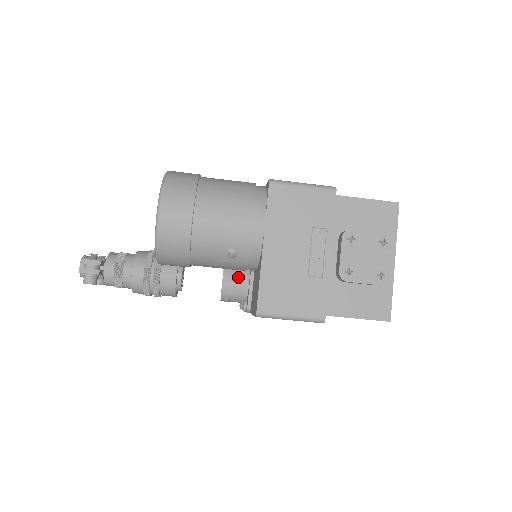
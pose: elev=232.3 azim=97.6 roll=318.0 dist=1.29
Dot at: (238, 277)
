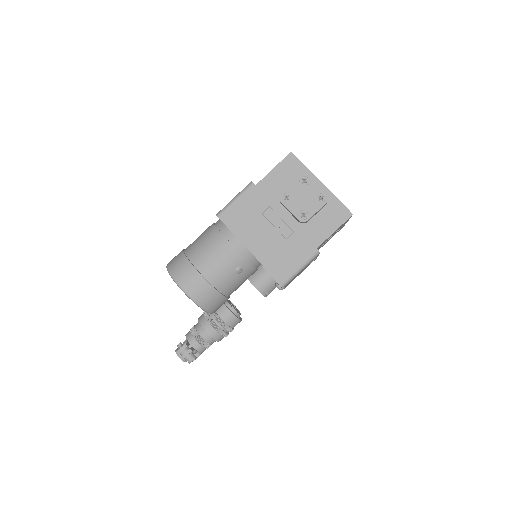
Dot at: (259, 276)
